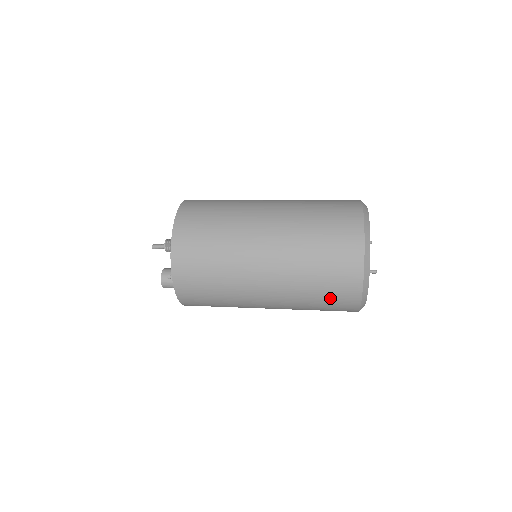
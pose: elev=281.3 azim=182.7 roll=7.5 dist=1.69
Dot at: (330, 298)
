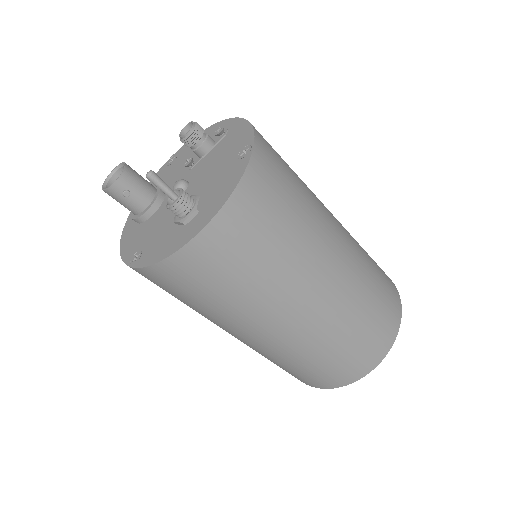
Dot at: (287, 371)
